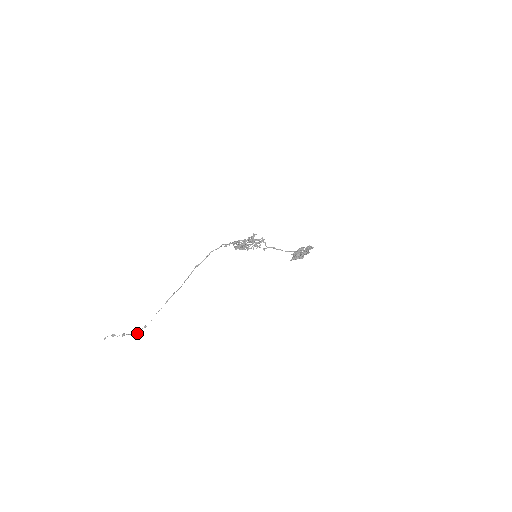
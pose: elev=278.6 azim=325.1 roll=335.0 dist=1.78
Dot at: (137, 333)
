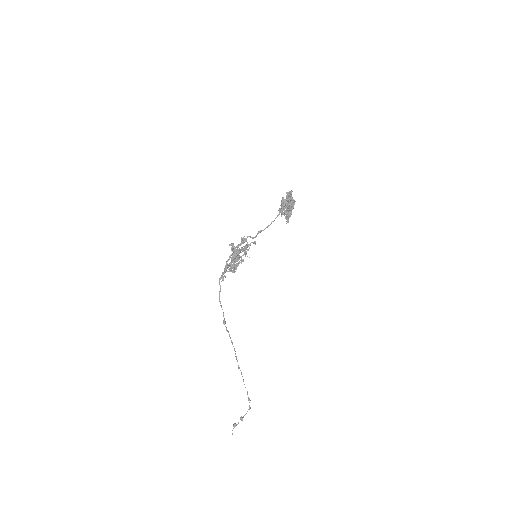
Dot at: occluded
